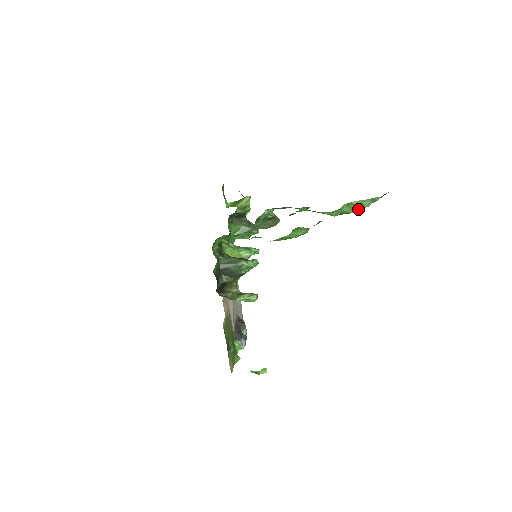
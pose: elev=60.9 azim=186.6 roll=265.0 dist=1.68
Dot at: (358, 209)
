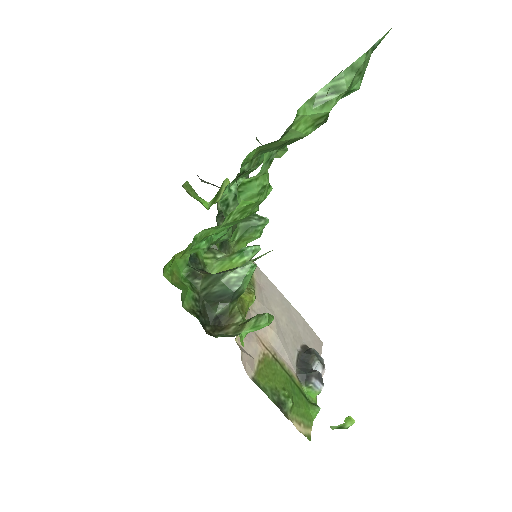
Dot at: (335, 99)
